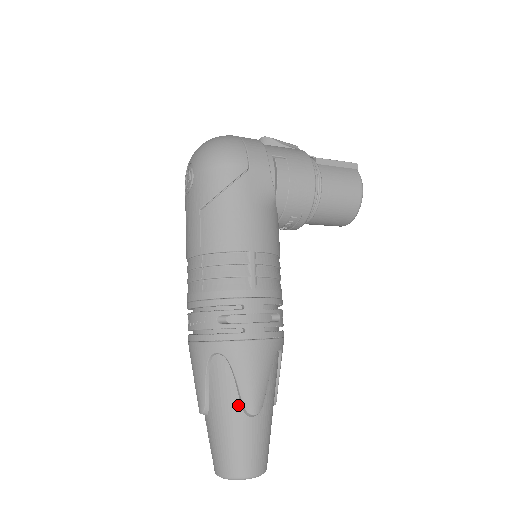
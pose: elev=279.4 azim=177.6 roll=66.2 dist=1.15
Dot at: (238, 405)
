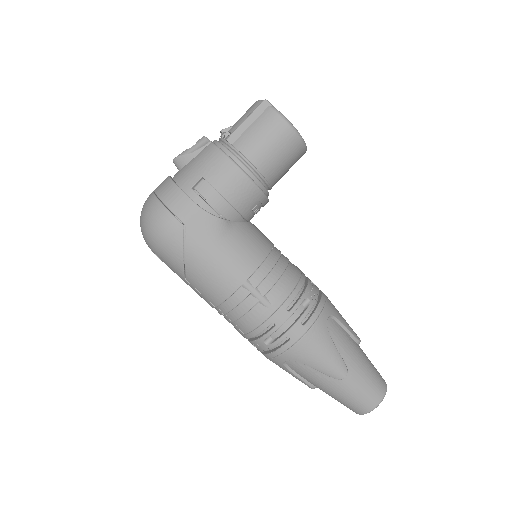
Dot at: (329, 378)
